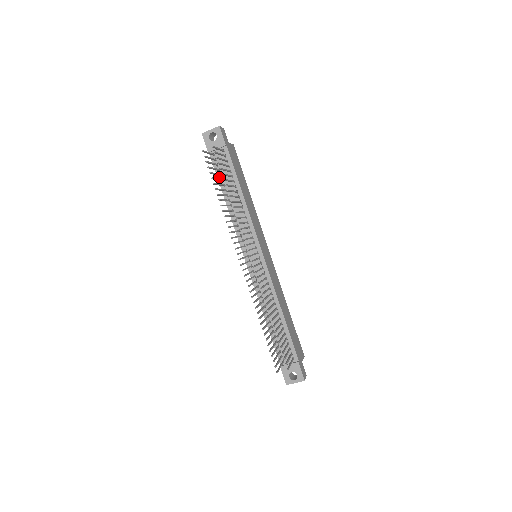
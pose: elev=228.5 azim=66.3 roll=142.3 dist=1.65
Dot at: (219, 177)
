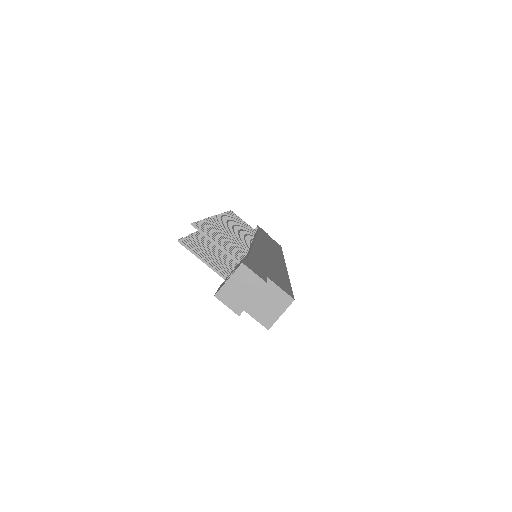
Dot at: occluded
